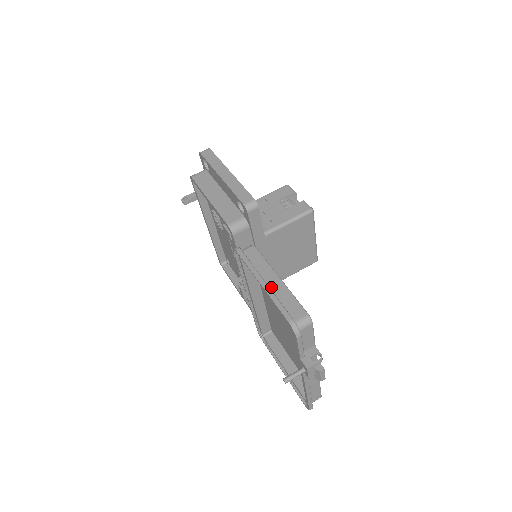
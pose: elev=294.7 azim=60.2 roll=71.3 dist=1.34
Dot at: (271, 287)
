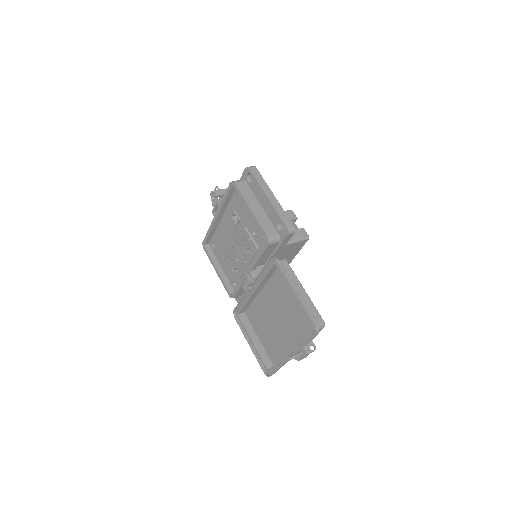
Dot at: (300, 295)
